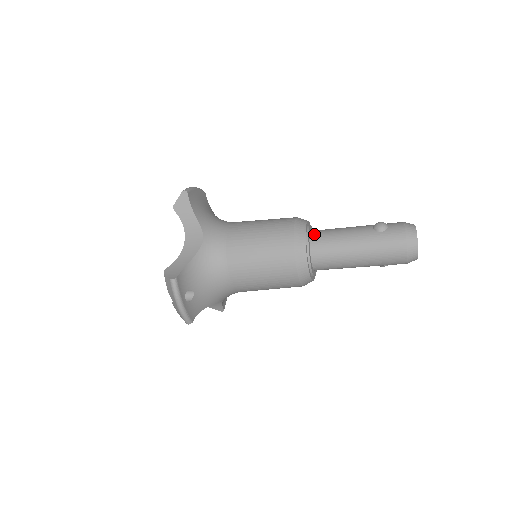
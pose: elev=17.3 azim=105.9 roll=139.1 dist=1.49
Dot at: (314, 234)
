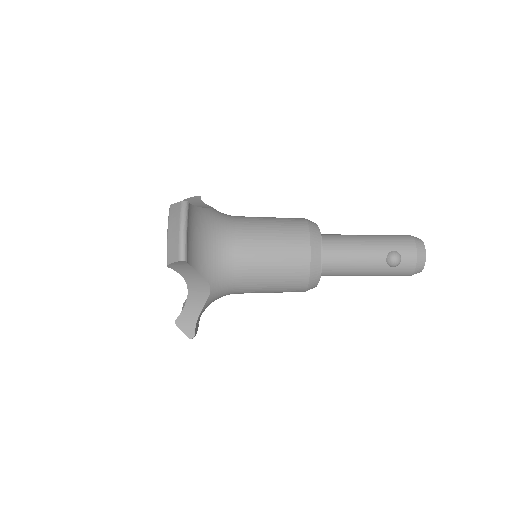
Dot at: (326, 262)
